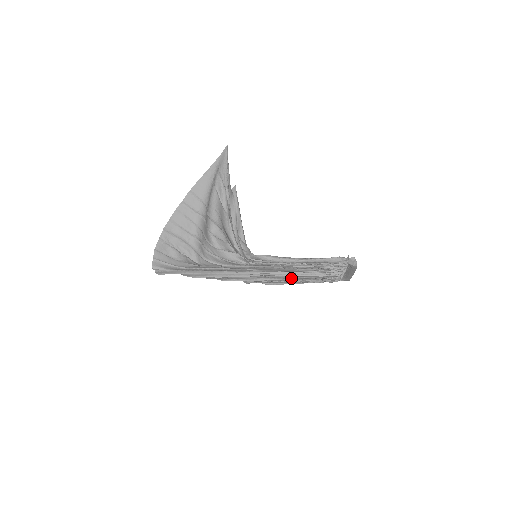
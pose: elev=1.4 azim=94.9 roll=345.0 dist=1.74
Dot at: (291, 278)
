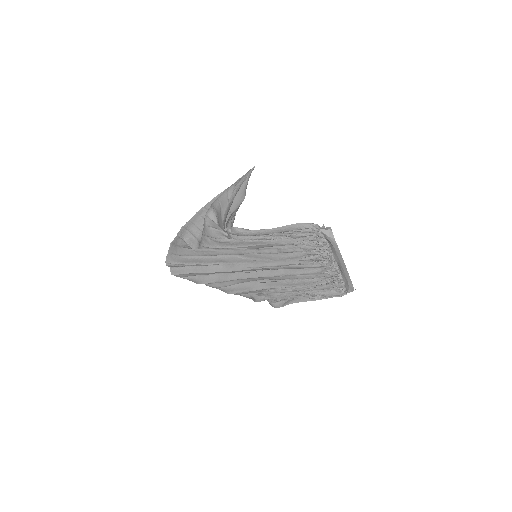
Dot at: (289, 284)
